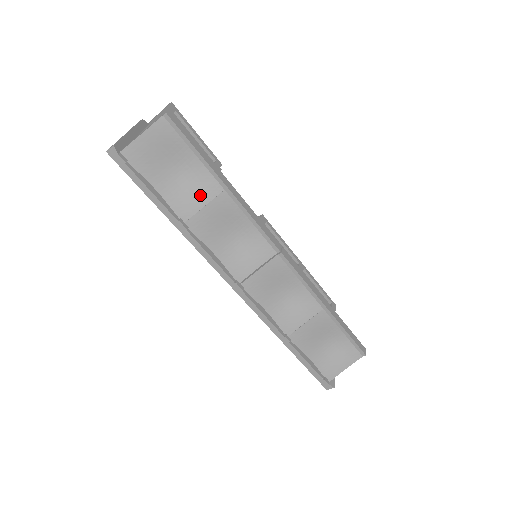
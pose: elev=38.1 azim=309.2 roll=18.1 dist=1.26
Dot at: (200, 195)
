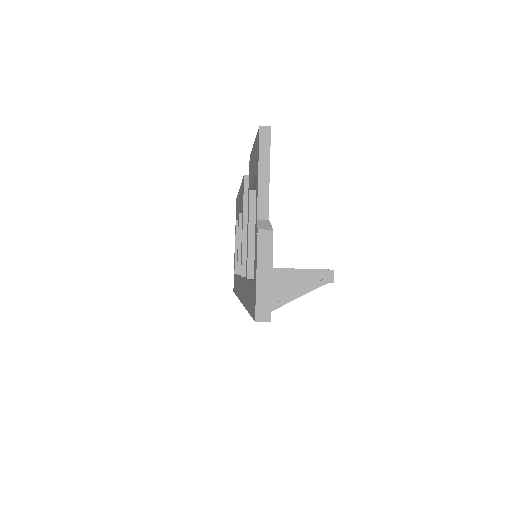
Dot at: occluded
